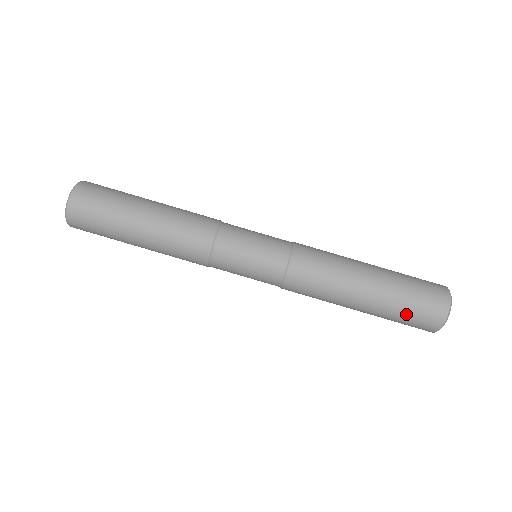
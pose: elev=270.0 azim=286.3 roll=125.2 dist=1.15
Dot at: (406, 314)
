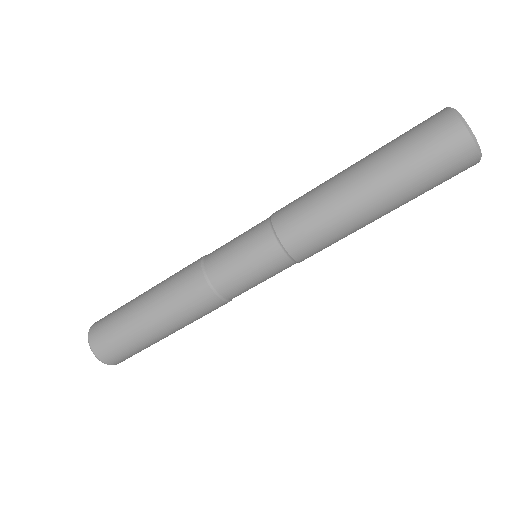
Dot at: (427, 175)
